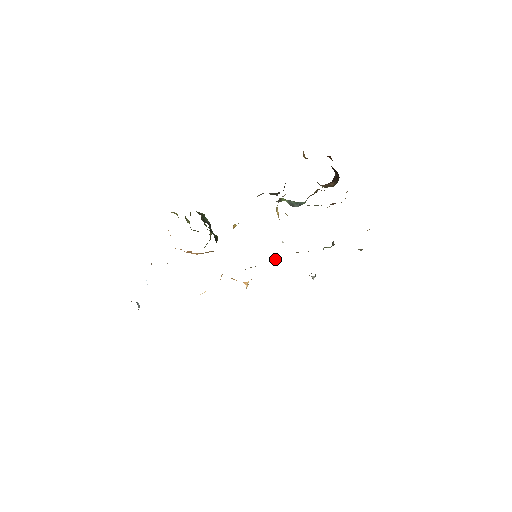
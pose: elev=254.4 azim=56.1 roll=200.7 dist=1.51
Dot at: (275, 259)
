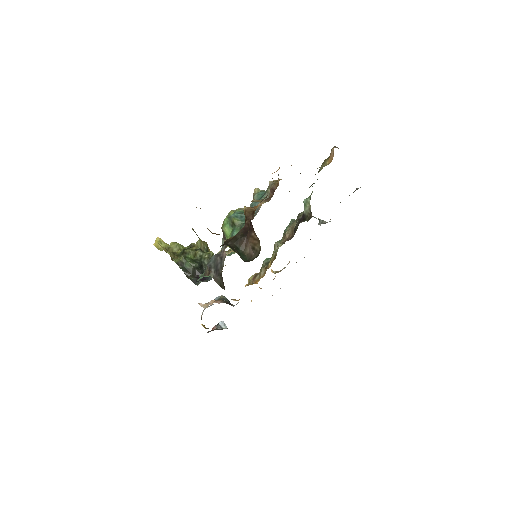
Dot at: occluded
